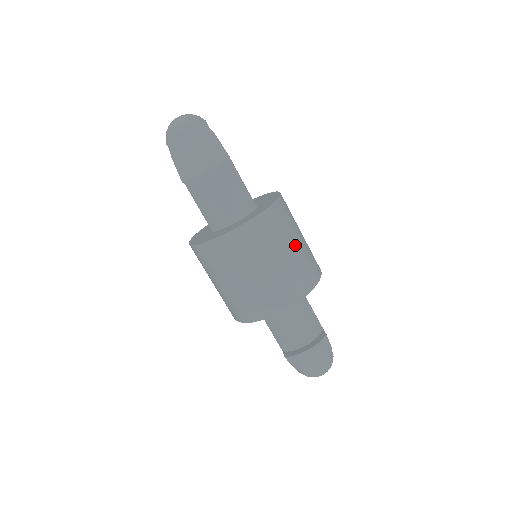
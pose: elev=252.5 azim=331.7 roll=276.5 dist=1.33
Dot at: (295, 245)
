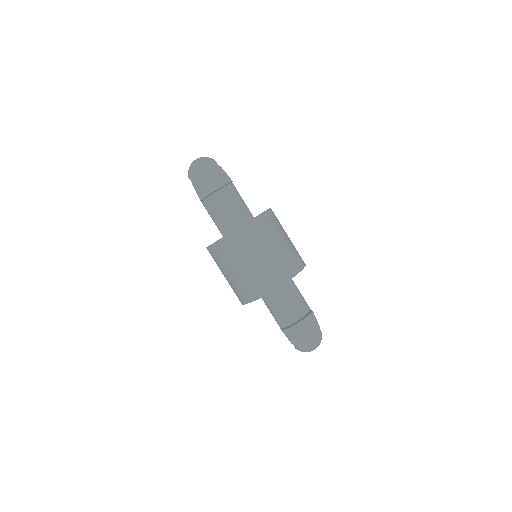
Dot at: (283, 241)
